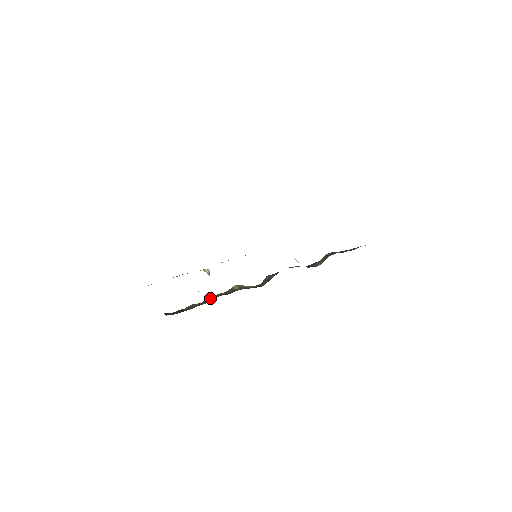
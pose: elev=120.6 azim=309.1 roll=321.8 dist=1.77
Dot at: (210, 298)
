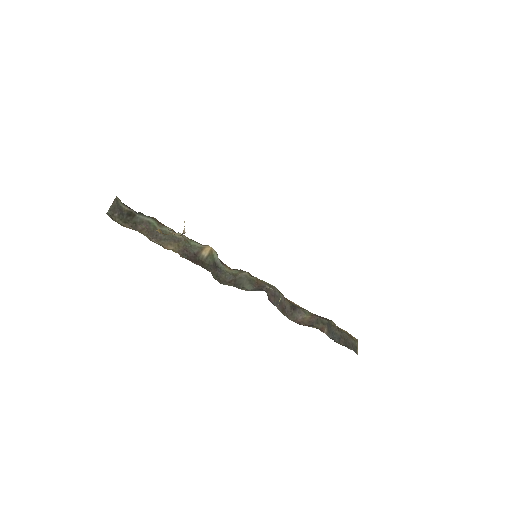
Dot at: occluded
